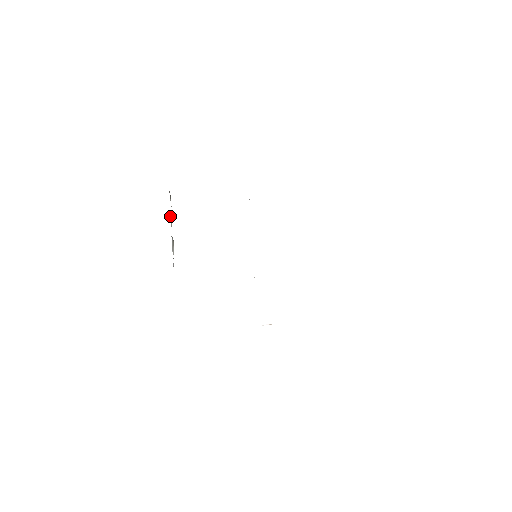
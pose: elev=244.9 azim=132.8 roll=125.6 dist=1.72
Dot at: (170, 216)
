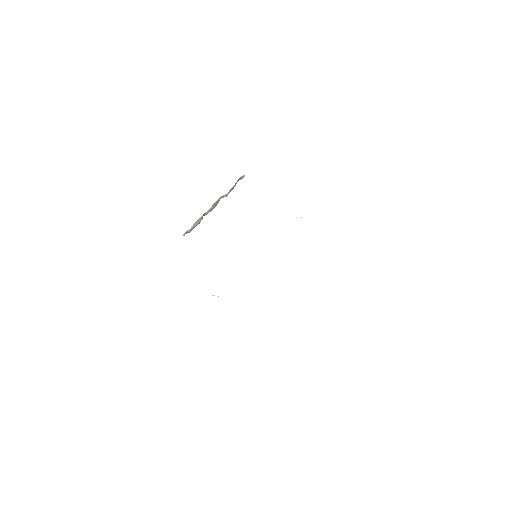
Dot at: (218, 200)
